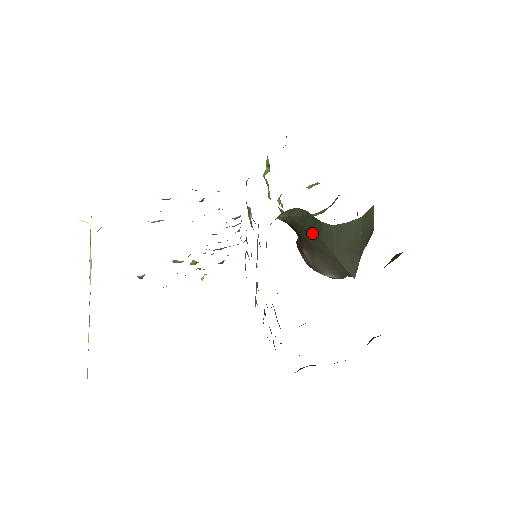
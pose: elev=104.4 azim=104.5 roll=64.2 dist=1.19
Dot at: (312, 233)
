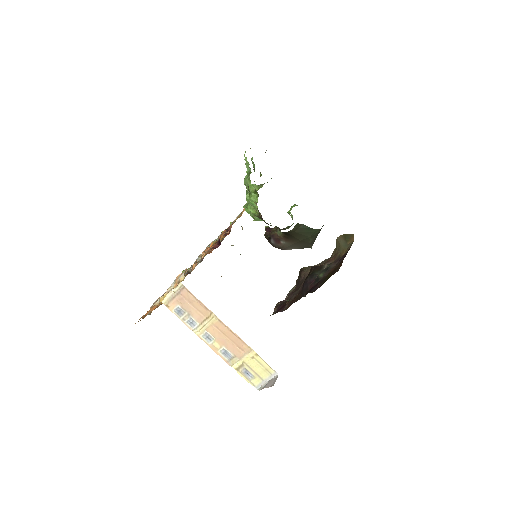
Dot at: (305, 235)
